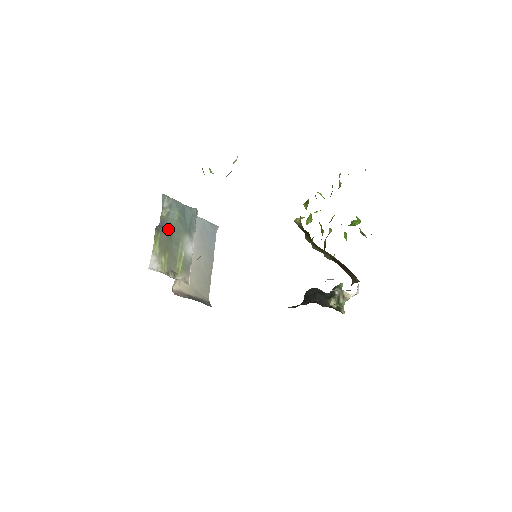
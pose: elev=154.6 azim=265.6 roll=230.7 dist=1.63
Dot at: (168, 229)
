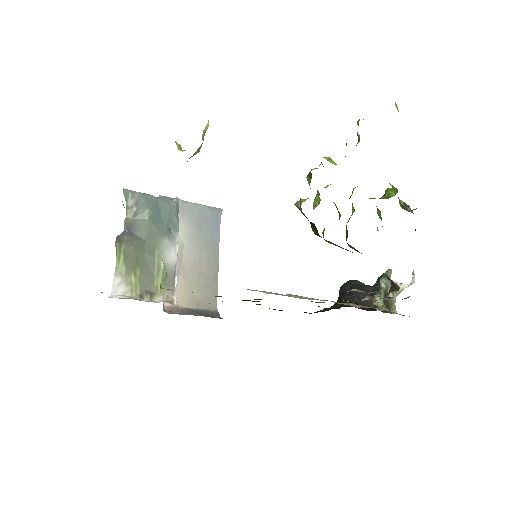
Dot at: (137, 235)
